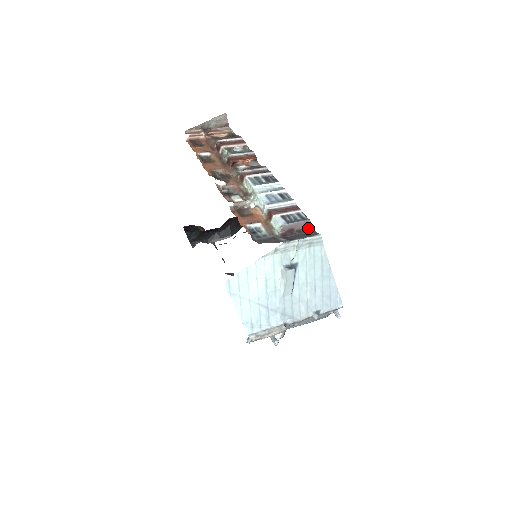
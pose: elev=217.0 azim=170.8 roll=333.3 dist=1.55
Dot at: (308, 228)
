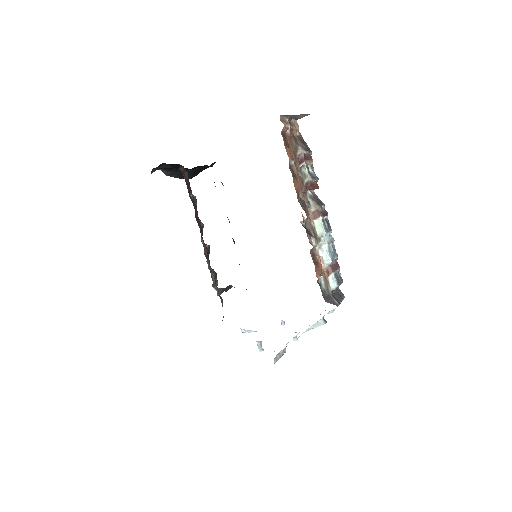
Dot at: occluded
